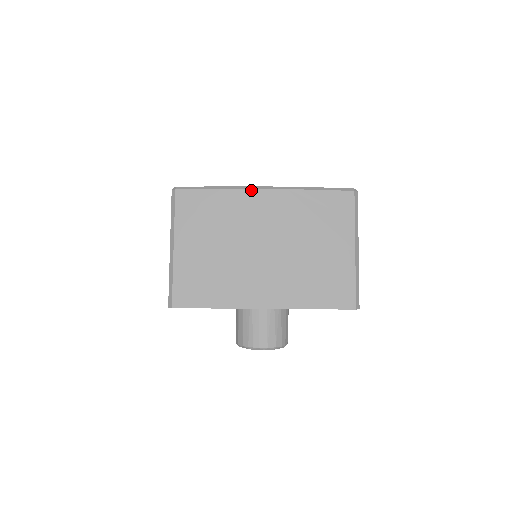
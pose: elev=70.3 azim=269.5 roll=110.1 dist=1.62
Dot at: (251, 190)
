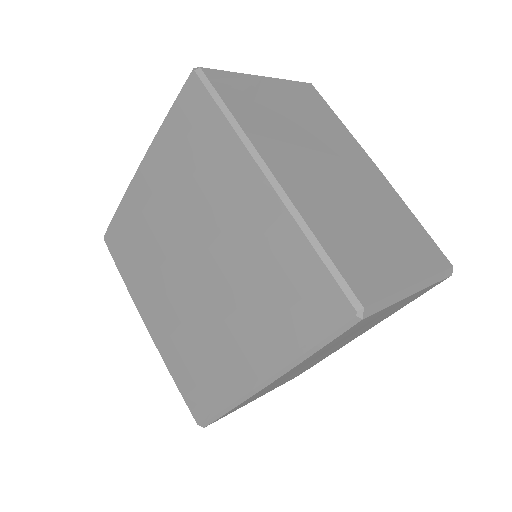
Dot at: occluded
